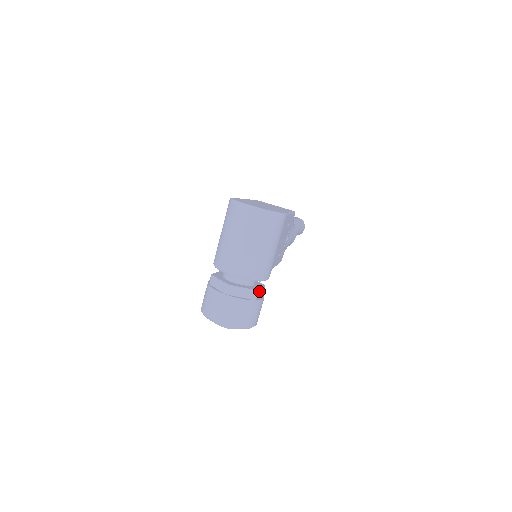
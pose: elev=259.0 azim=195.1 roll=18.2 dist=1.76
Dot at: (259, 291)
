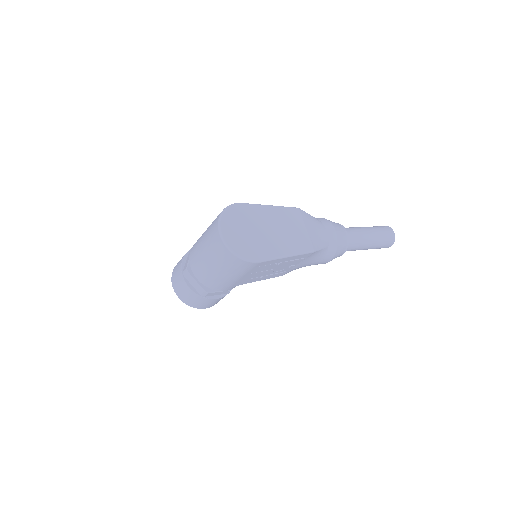
Dot at: (212, 293)
